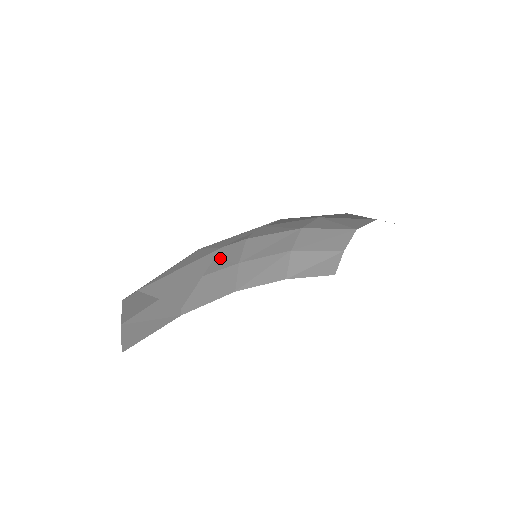
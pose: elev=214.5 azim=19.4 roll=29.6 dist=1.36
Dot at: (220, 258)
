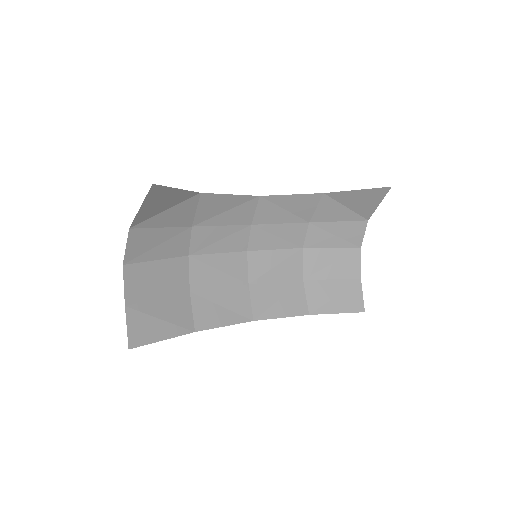
Dot at: (224, 268)
